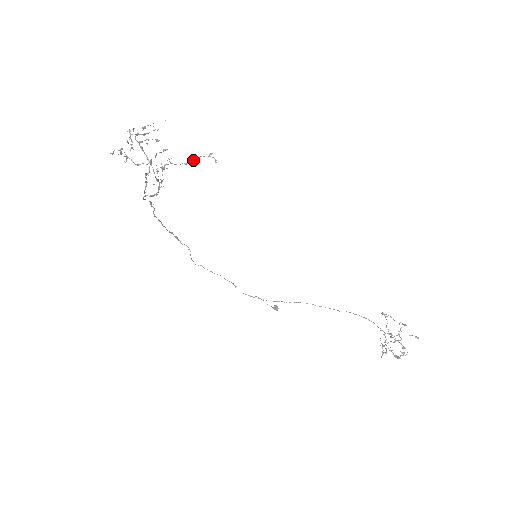
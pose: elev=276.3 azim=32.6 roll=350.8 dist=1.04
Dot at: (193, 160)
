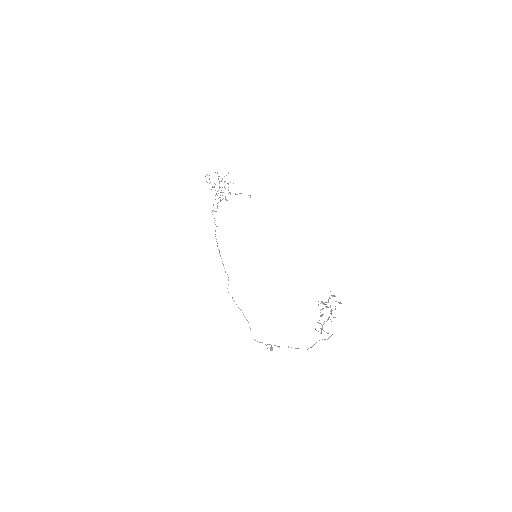
Dot at: (239, 193)
